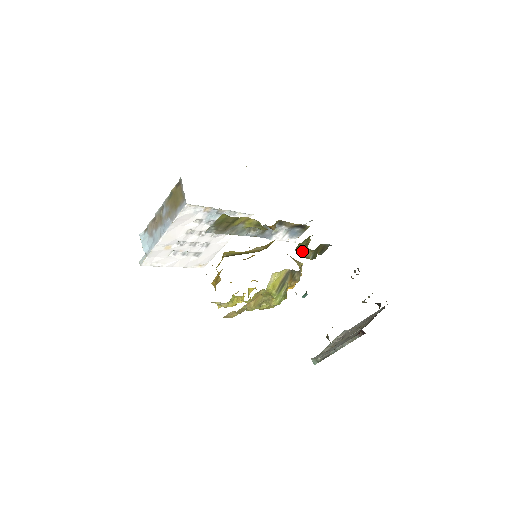
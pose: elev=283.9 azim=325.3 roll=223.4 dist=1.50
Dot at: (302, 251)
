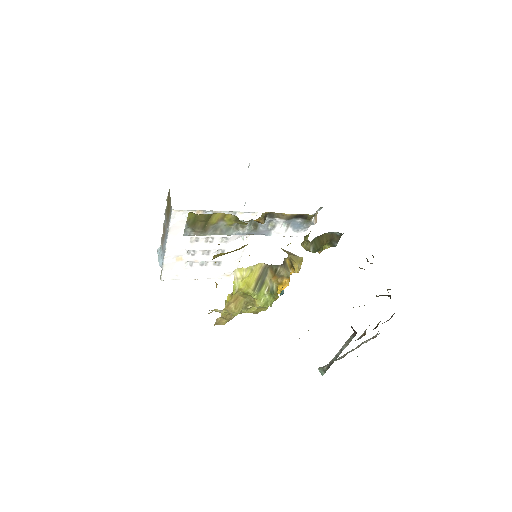
Dot at: (301, 244)
